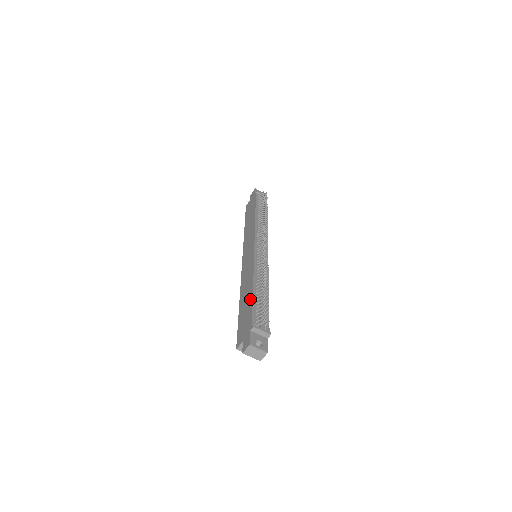
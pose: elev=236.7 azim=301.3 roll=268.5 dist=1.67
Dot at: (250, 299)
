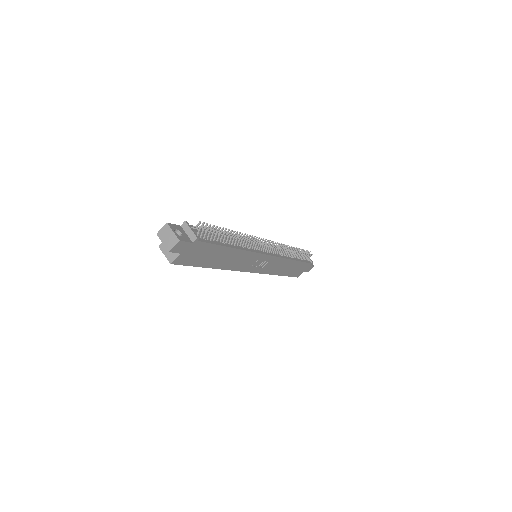
Dot at: occluded
